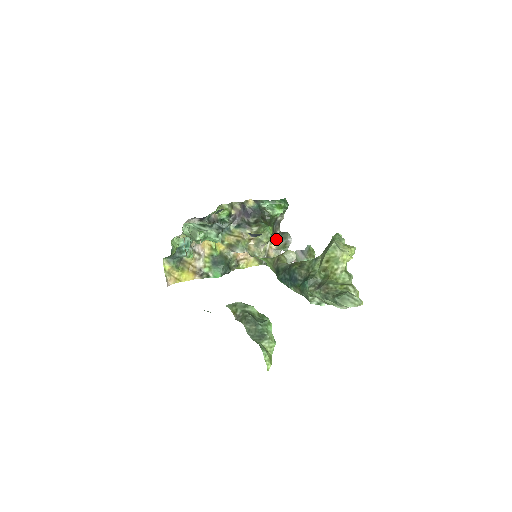
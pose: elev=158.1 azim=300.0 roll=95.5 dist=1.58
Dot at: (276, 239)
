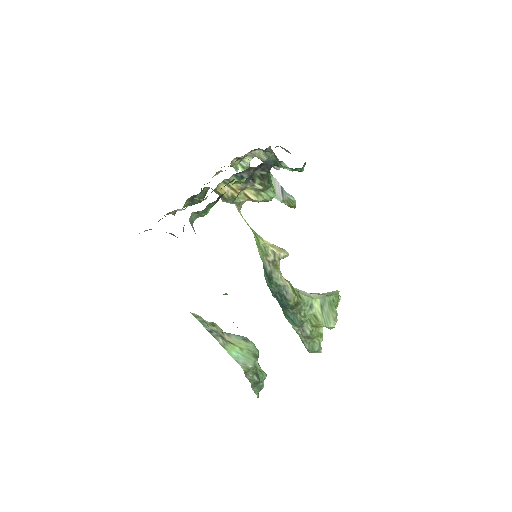
Dot at: (260, 149)
